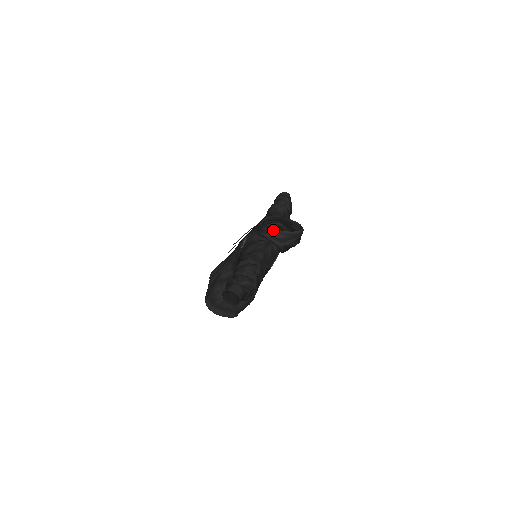
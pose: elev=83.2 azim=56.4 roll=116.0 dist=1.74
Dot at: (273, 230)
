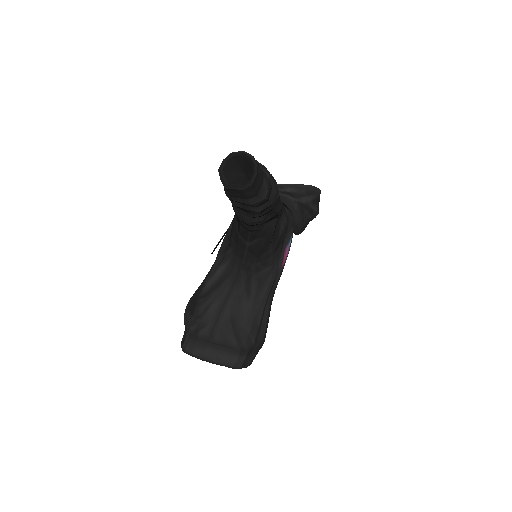
Dot at: (277, 184)
